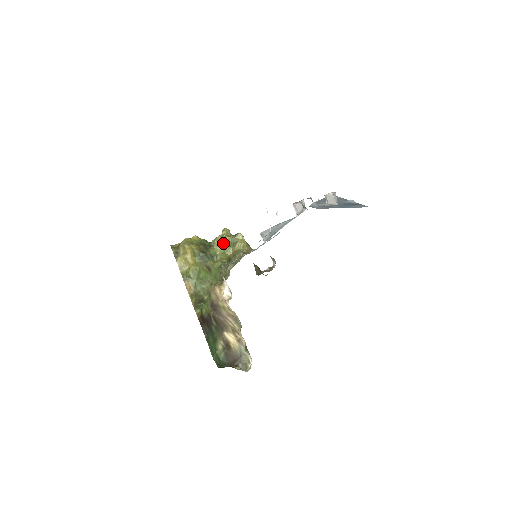
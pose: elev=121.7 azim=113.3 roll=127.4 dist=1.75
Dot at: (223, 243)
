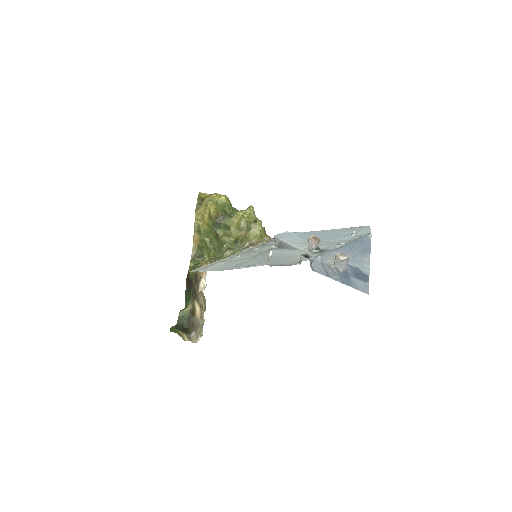
Dot at: (240, 221)
